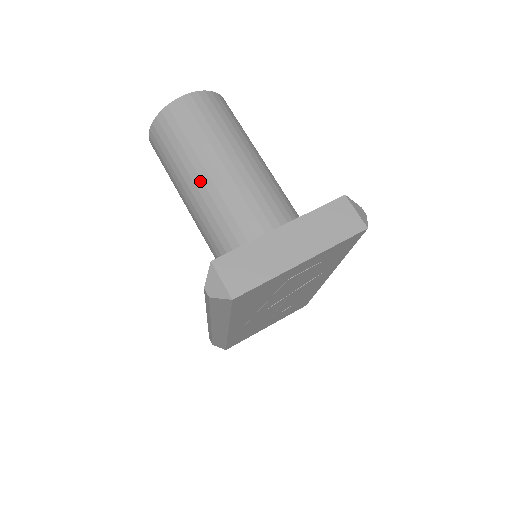
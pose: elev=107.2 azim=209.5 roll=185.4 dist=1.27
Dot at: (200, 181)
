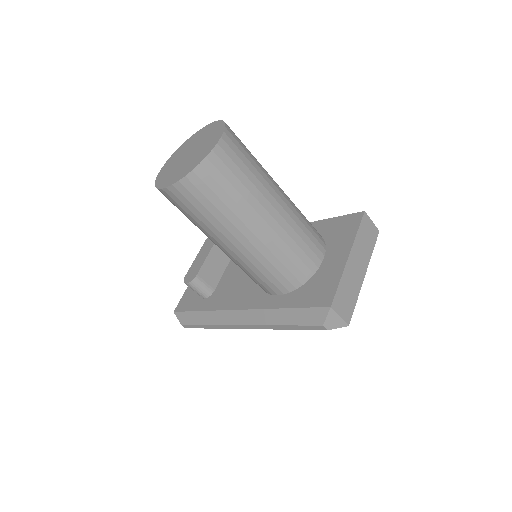
Dot at: (258, 228)
